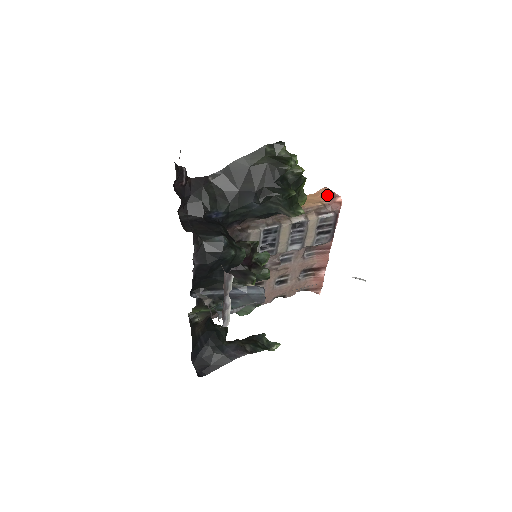
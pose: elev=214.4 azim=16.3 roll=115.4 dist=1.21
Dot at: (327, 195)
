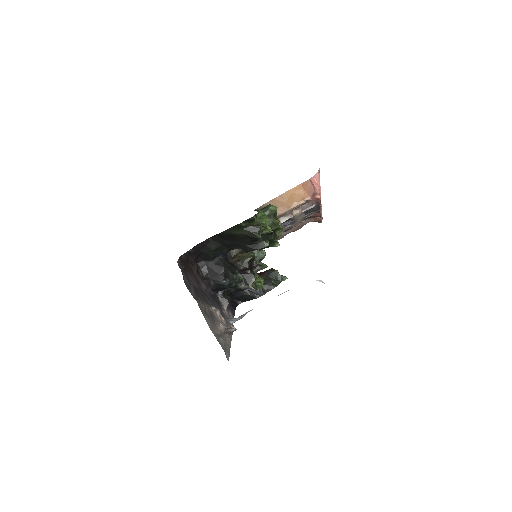
Dot at: (309, 190)
